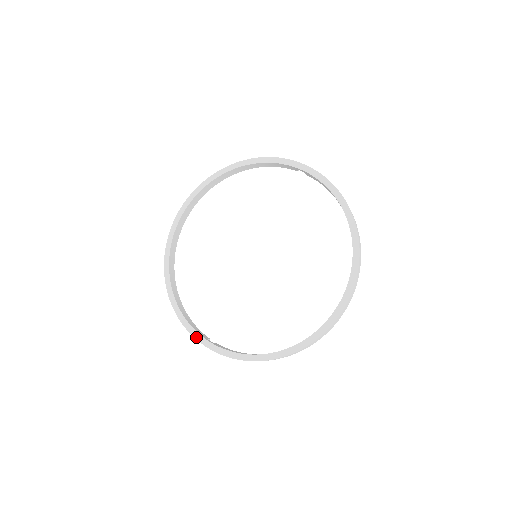
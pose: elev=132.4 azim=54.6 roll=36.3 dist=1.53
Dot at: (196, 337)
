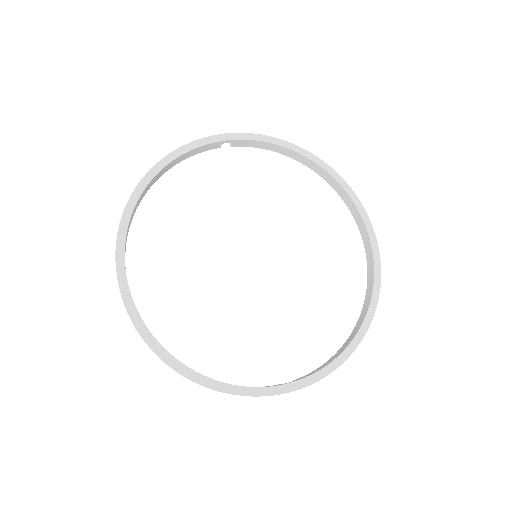
Dot at: (274, 393)
